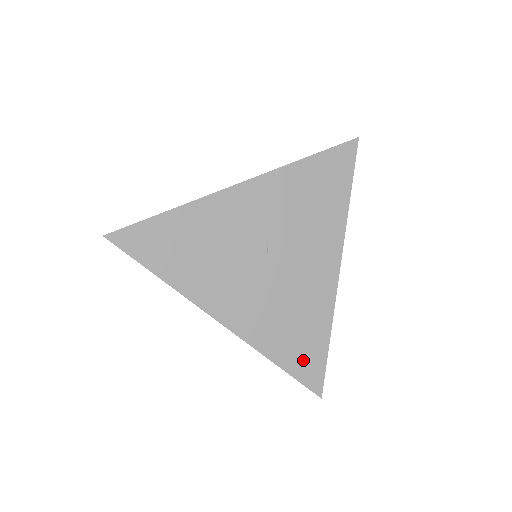
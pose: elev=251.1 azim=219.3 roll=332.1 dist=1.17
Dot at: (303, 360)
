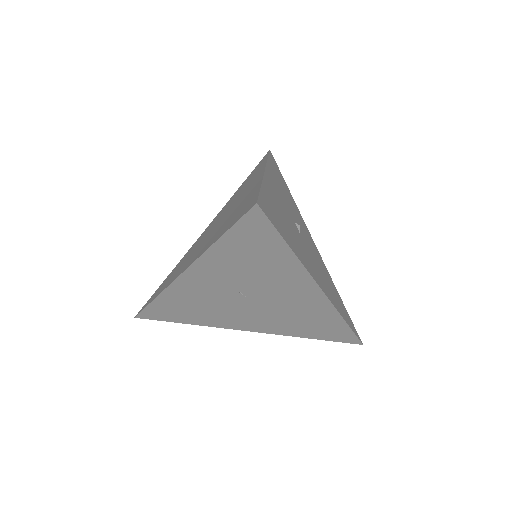
Dot at: (331, 334)
